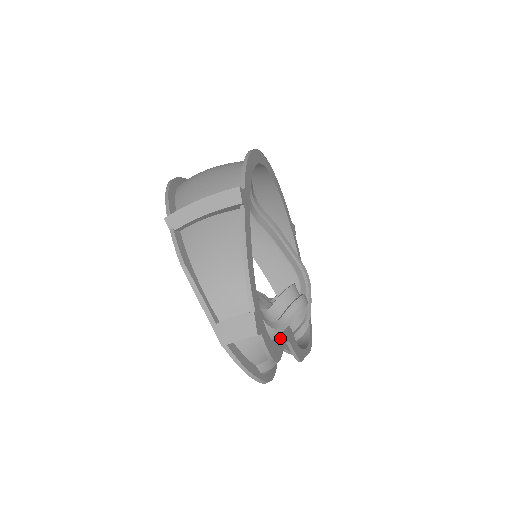
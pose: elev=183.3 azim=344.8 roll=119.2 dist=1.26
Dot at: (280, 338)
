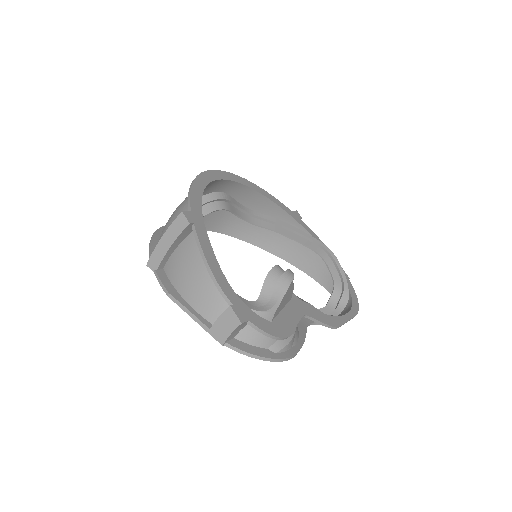
Dot at: (287, 316)
